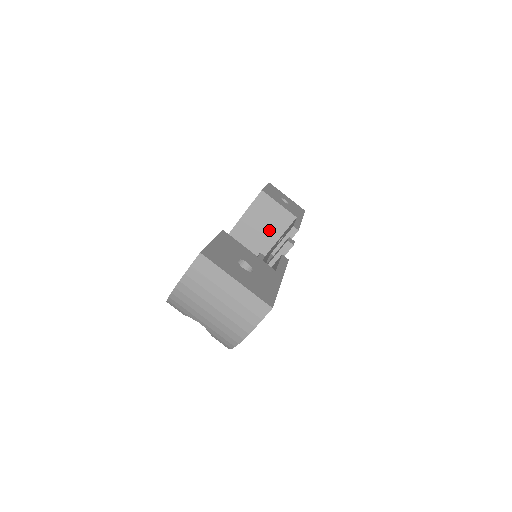
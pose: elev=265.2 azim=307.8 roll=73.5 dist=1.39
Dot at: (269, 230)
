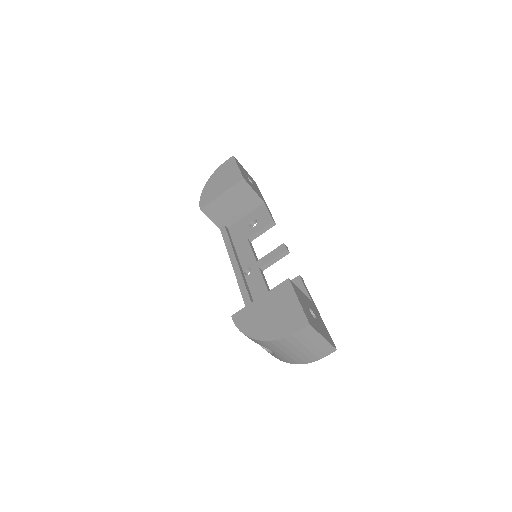
Dot at: (238, 209)
